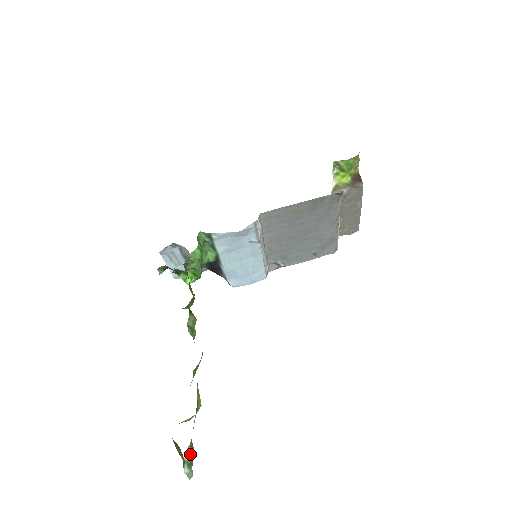
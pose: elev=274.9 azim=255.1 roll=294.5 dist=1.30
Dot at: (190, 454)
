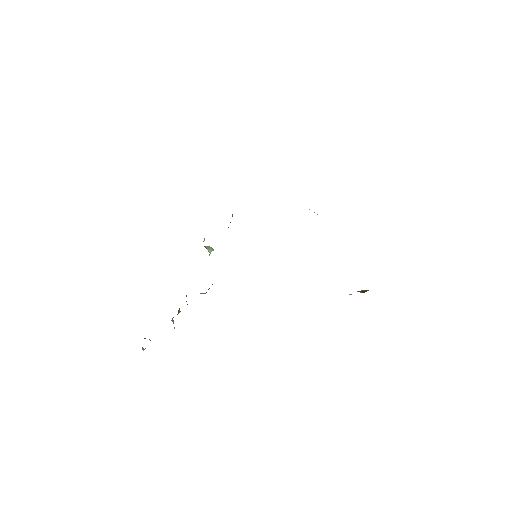
Dot at: occluded
